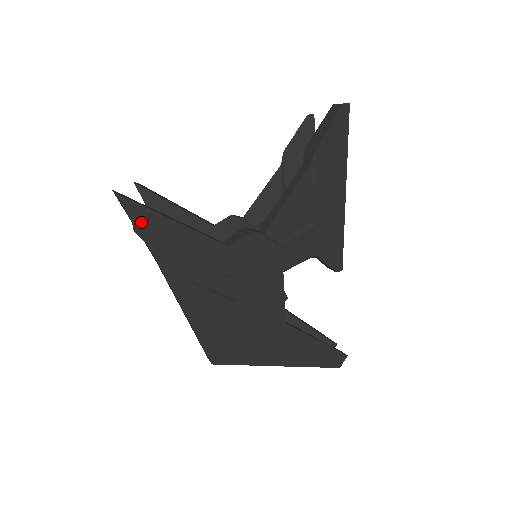
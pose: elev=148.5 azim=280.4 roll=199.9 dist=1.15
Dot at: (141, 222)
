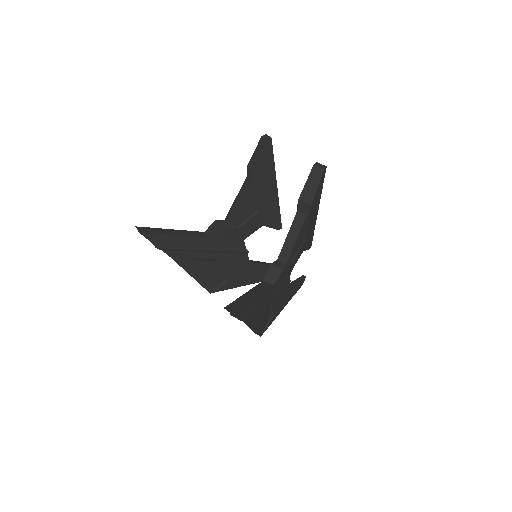
Dot at: (243, 314)
